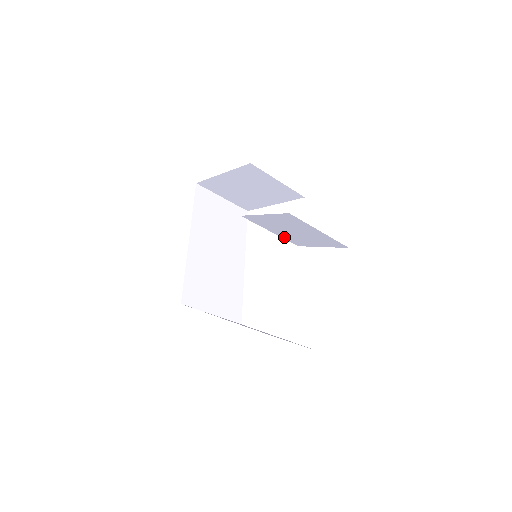
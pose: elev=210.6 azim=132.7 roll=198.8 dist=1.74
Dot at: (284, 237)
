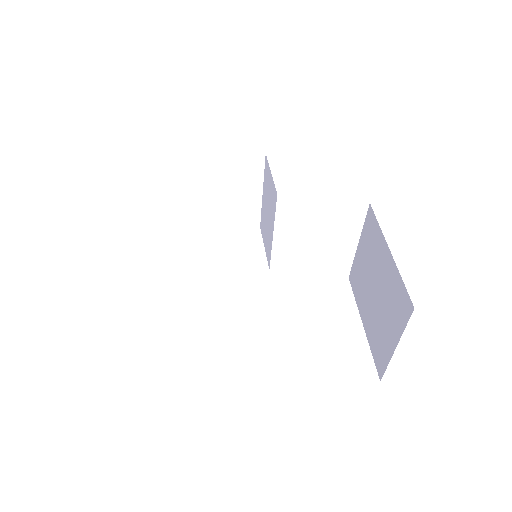
Dot at: (277, 249)
